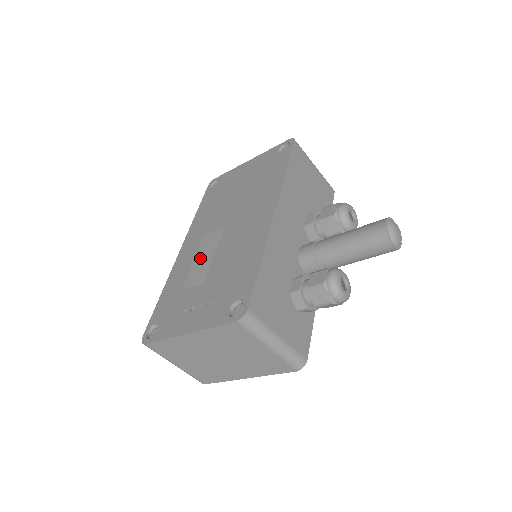
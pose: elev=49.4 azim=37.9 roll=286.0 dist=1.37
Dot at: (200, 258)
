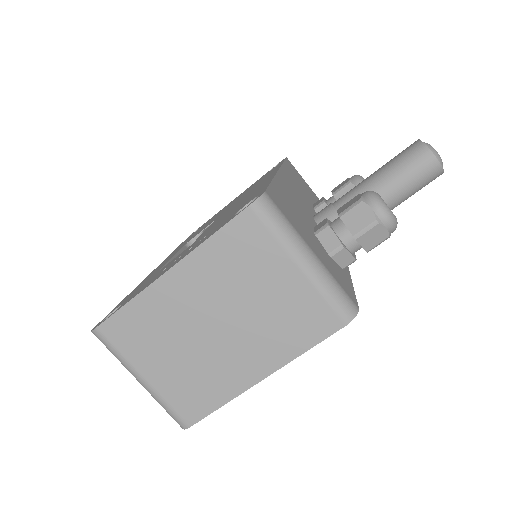
Dot at: occluded
